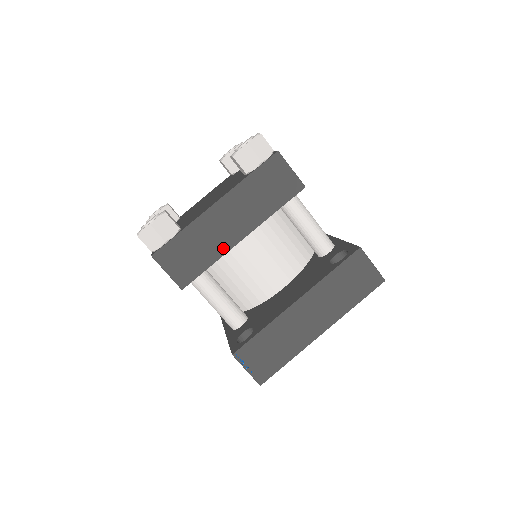
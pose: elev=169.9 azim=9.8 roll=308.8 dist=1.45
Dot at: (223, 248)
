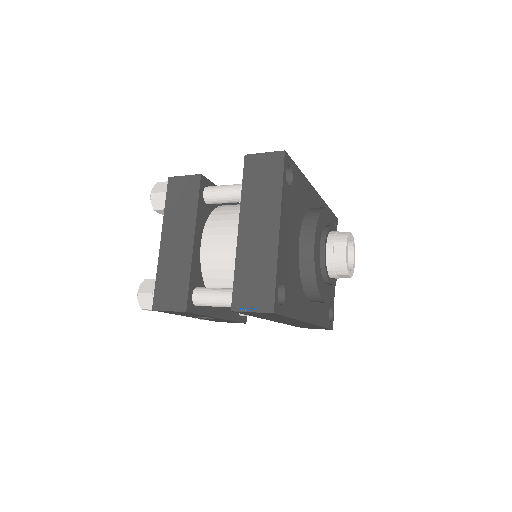
Dot at: (187, 260)
